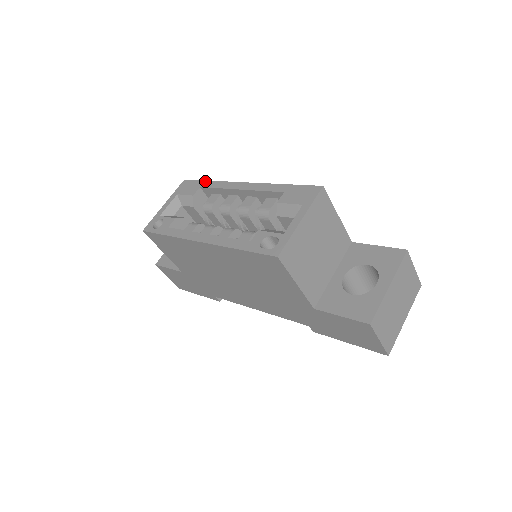
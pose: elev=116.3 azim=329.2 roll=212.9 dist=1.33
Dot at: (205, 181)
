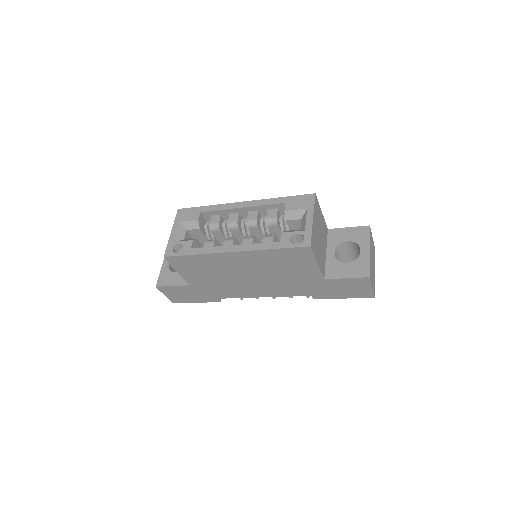
Dot at: (202, 207)
